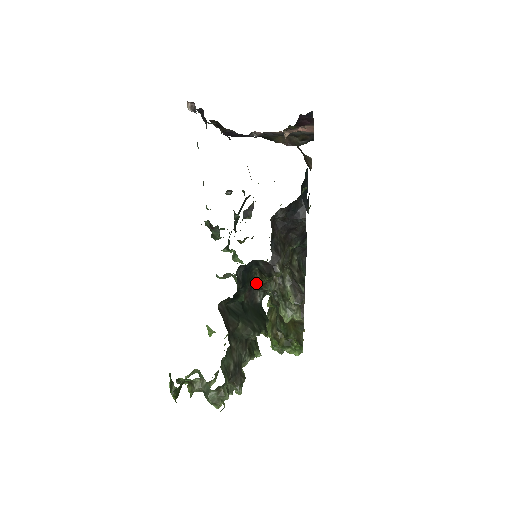
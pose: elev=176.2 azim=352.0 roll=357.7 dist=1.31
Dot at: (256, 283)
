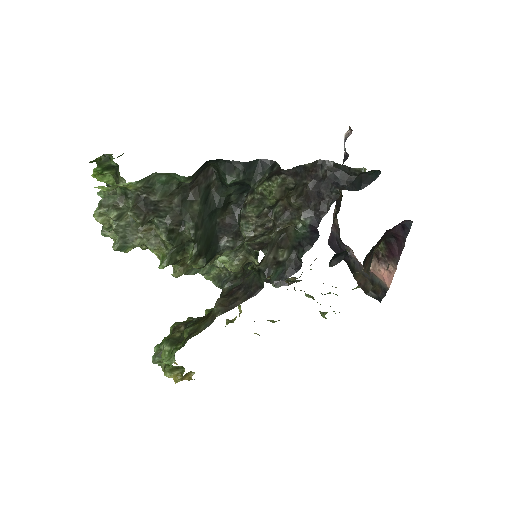
Dot at: (249, 193)
